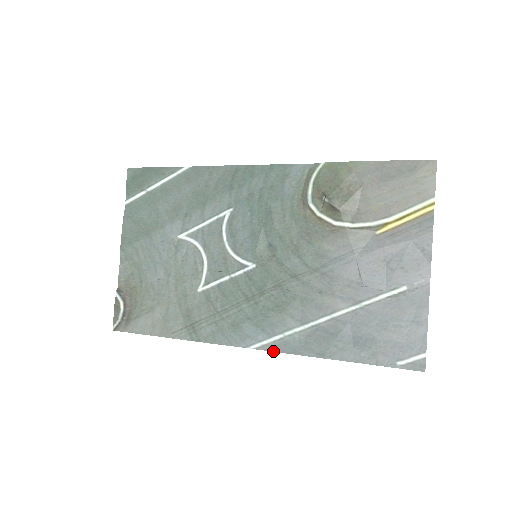
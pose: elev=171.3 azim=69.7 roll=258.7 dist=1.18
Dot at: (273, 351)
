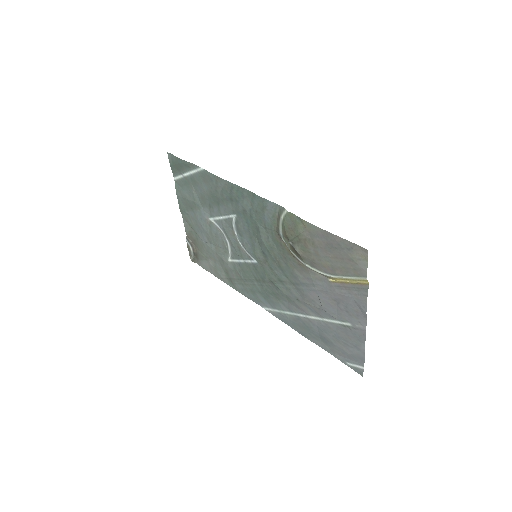
Dot at: (276, 317)
